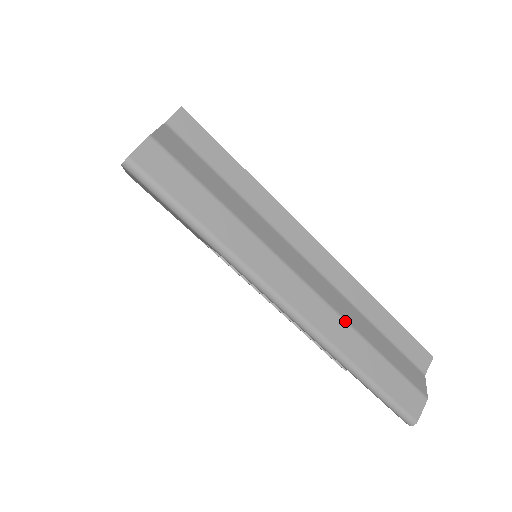
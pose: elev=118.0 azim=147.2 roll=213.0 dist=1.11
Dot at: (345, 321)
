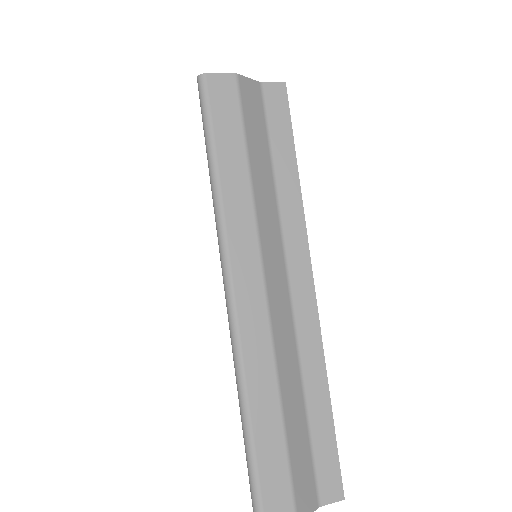
Dot at: (275, 361)
